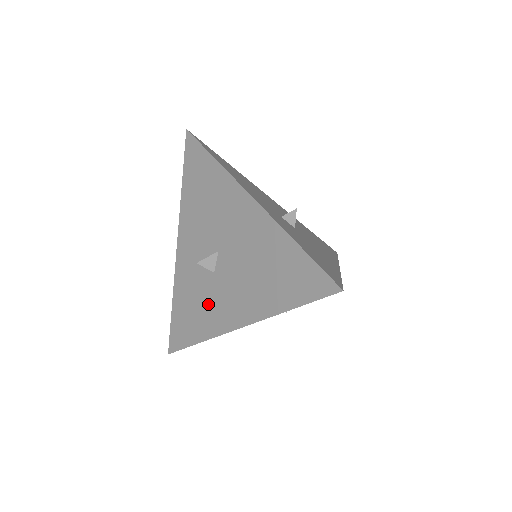
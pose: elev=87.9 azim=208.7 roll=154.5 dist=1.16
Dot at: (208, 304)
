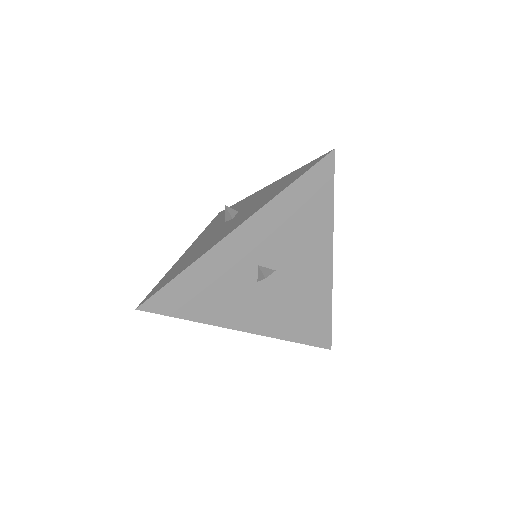
Dot at: (231, 299)
